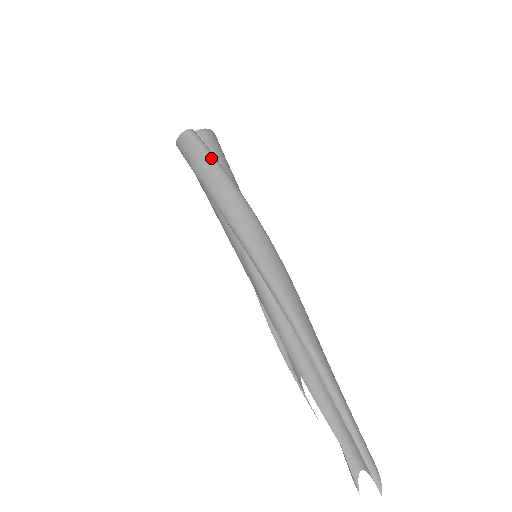
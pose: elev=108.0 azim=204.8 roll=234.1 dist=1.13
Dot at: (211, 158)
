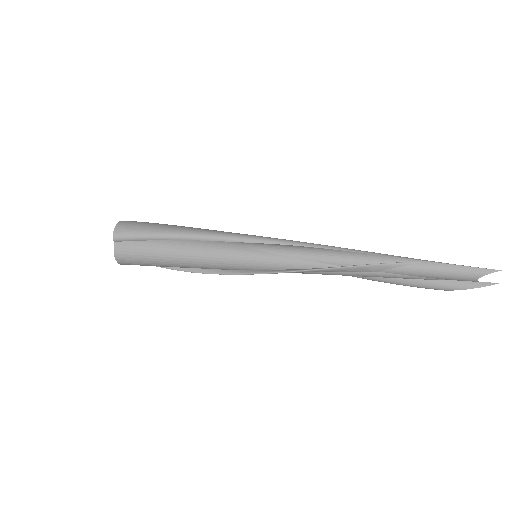
Dot at: occluded
